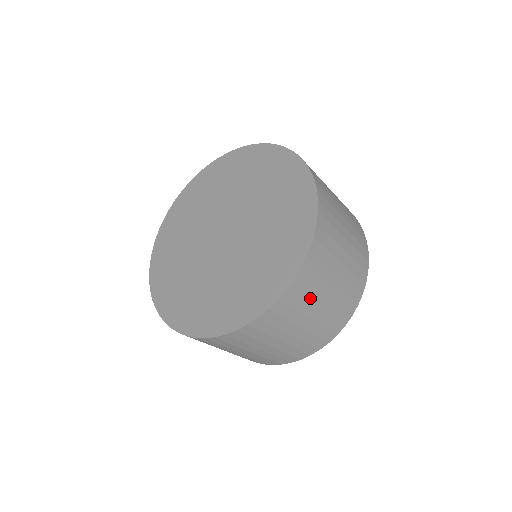
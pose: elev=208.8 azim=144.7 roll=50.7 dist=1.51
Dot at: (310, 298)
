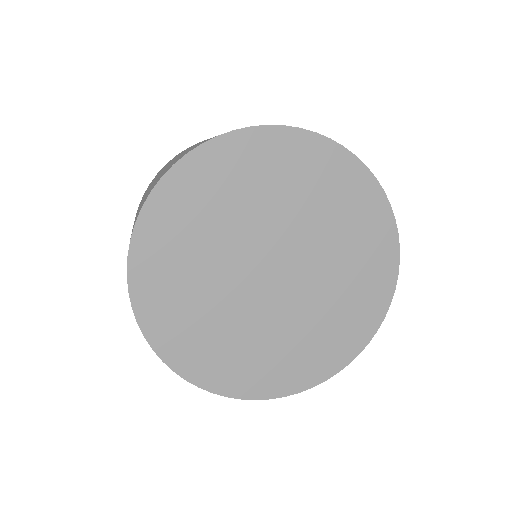
Dot at: occluded
